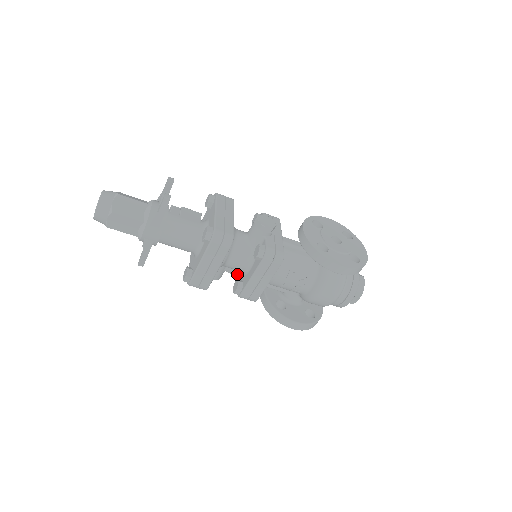
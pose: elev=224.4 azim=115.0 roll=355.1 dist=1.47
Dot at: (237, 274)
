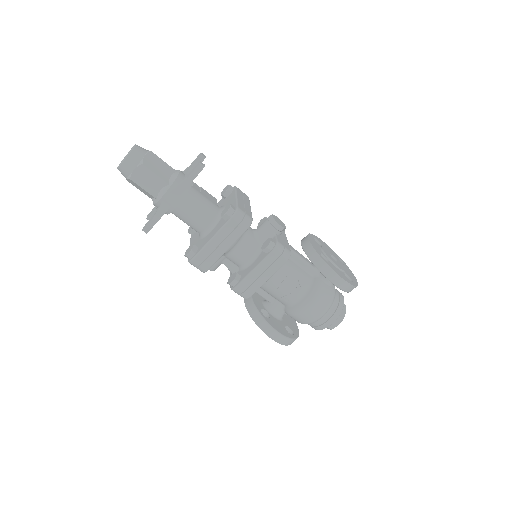
Dot at: (233, 269)
